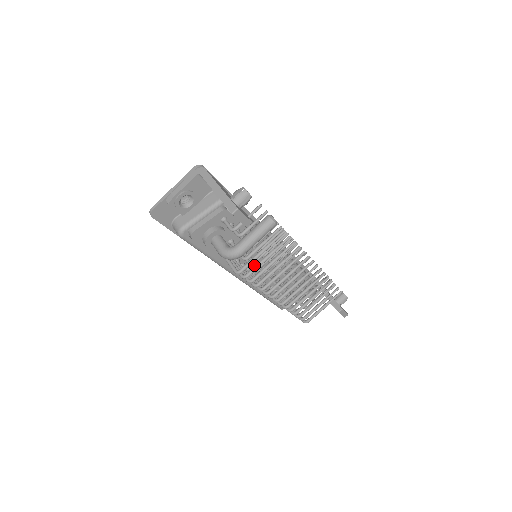
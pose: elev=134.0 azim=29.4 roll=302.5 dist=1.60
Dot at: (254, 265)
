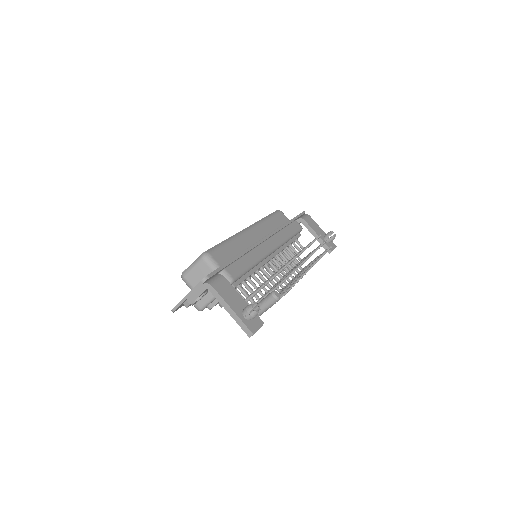
Dot at: (261, 294)
